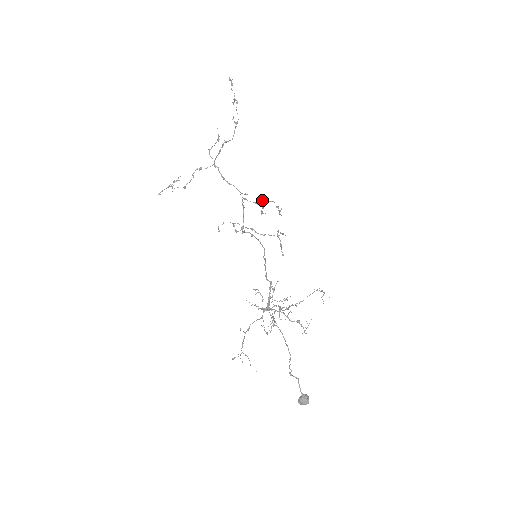
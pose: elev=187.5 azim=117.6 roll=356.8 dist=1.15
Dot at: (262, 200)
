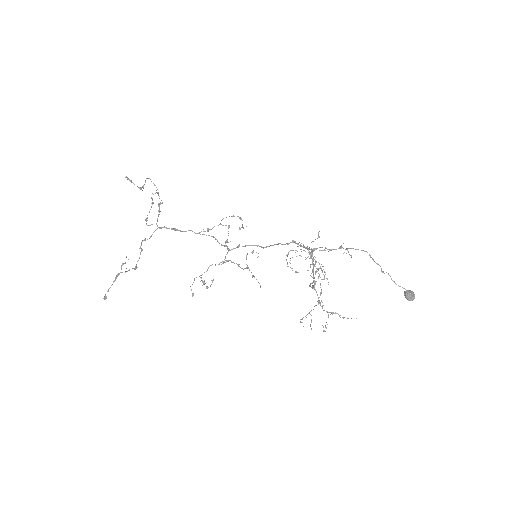
Dot at: occluded
